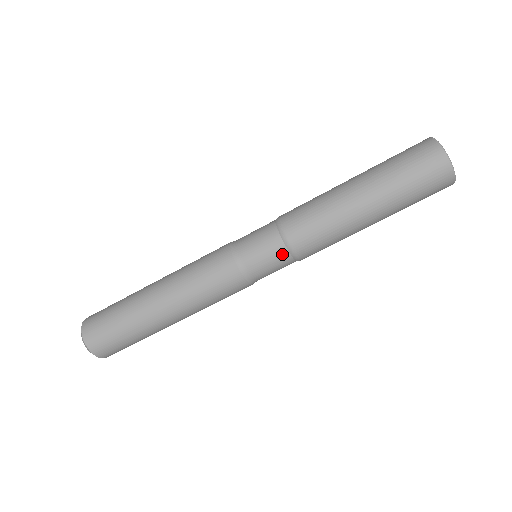
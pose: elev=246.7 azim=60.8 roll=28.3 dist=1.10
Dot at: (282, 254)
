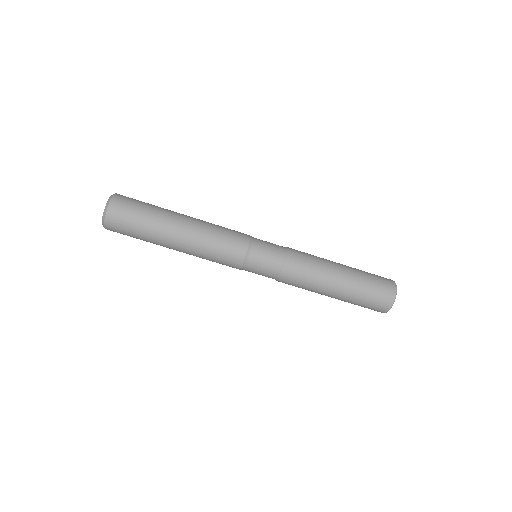
Dot at: (280, 254)
